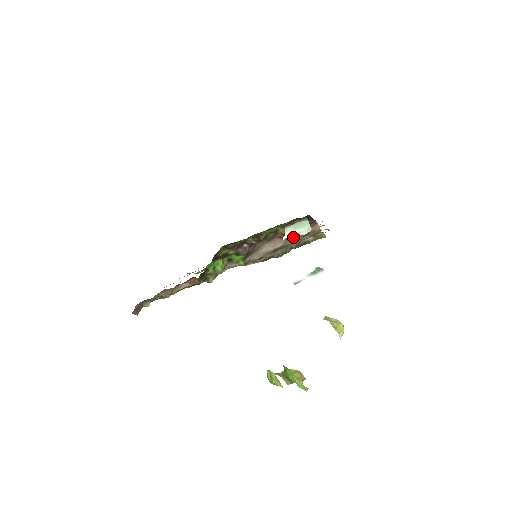
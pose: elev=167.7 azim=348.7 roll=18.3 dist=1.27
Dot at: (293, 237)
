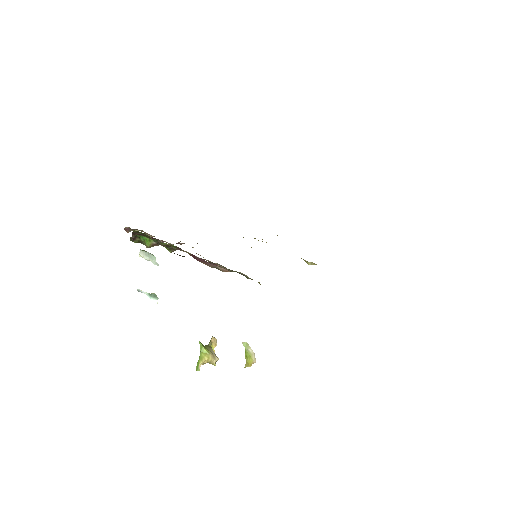
Dot at: (202, 262)
